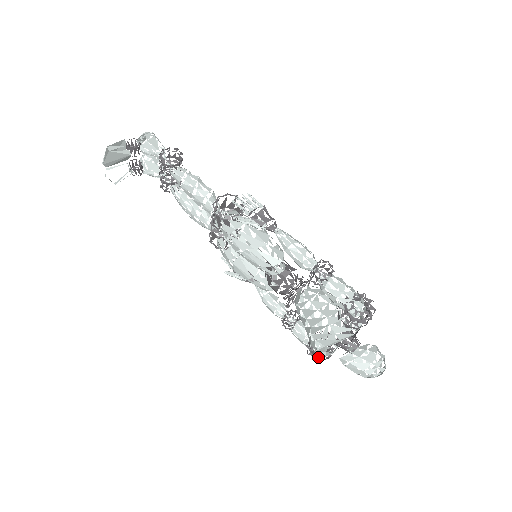
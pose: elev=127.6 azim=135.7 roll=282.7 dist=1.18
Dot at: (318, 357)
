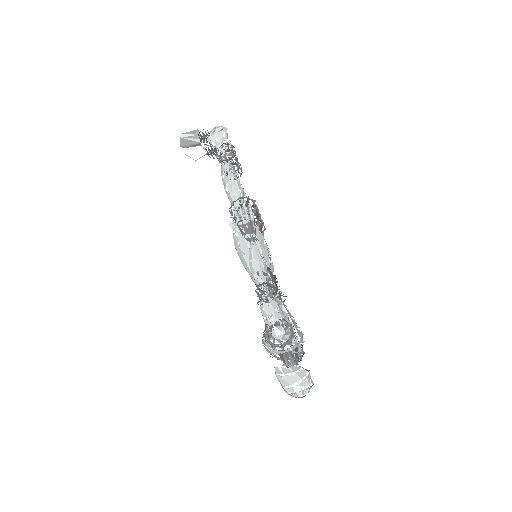
Dot at: occluded
